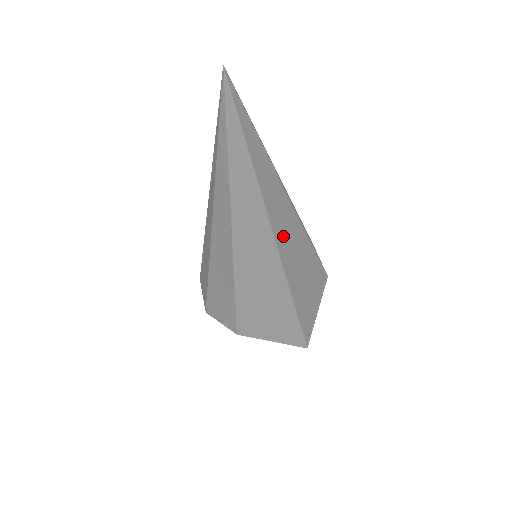
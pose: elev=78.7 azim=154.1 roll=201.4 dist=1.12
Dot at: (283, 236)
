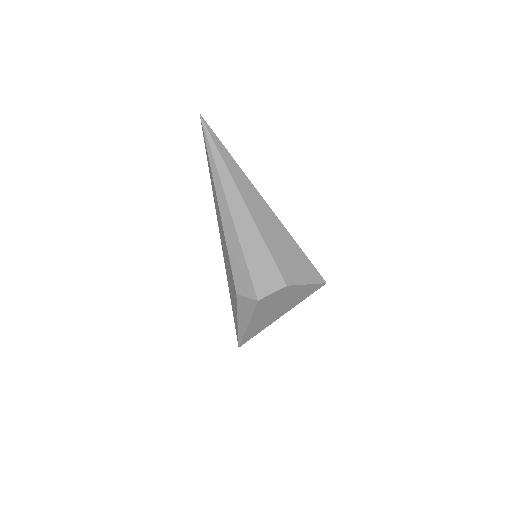
Dot at: occluded
